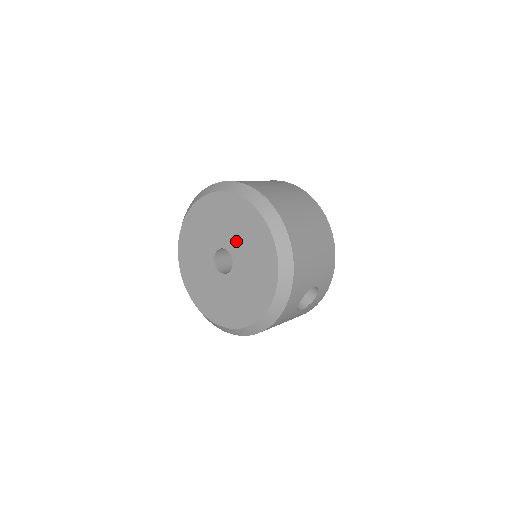
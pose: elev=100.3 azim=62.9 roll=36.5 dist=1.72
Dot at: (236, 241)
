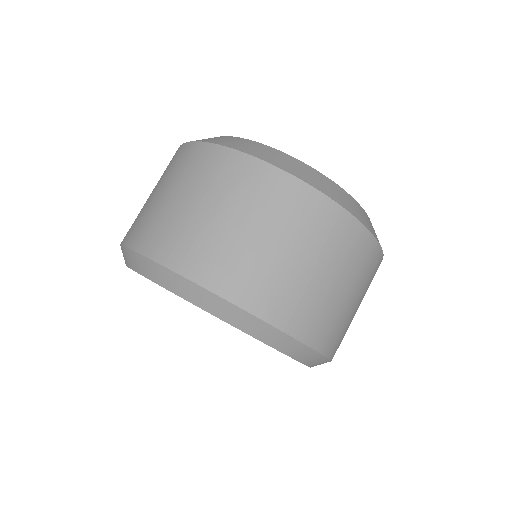
Dot at: occluded
